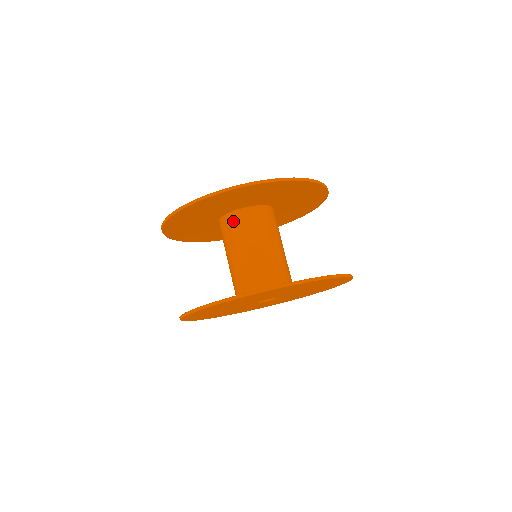
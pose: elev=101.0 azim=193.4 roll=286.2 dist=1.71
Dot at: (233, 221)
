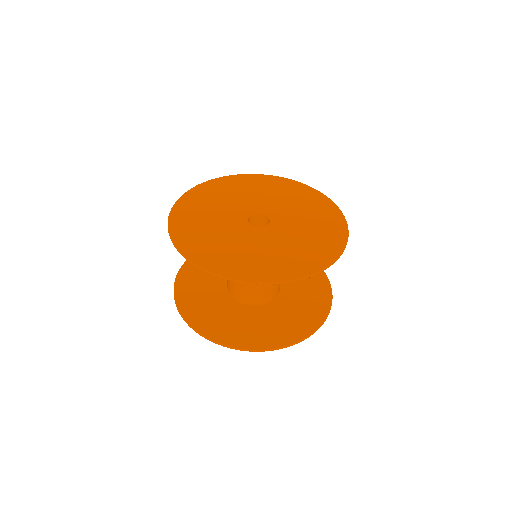
Dot at: occluded
